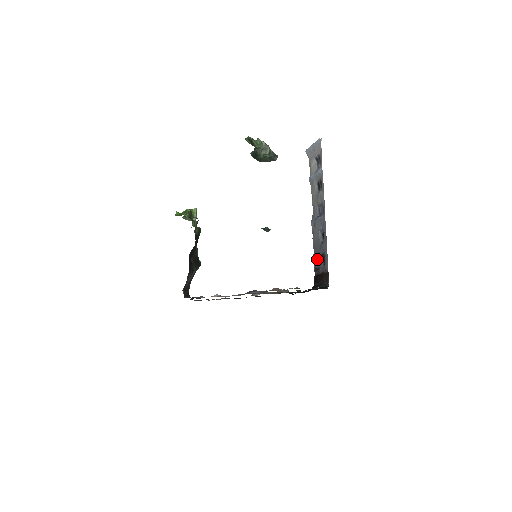
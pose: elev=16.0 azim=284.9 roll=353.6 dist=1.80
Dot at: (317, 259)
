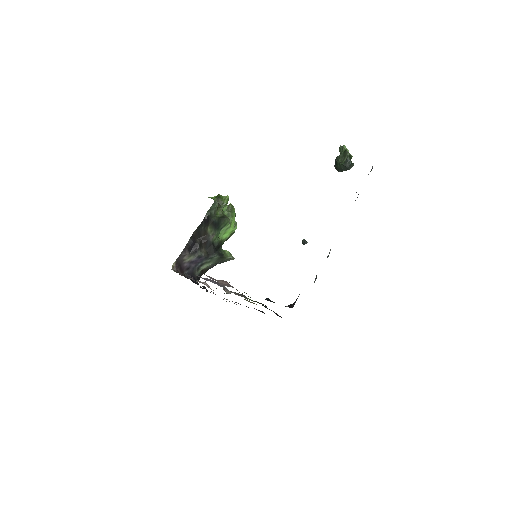
Dot at: occluded
